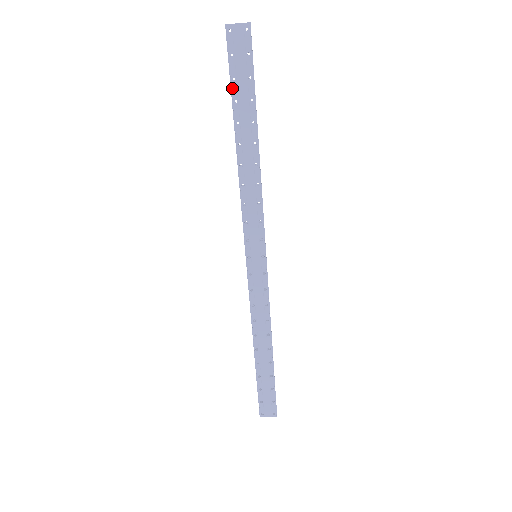
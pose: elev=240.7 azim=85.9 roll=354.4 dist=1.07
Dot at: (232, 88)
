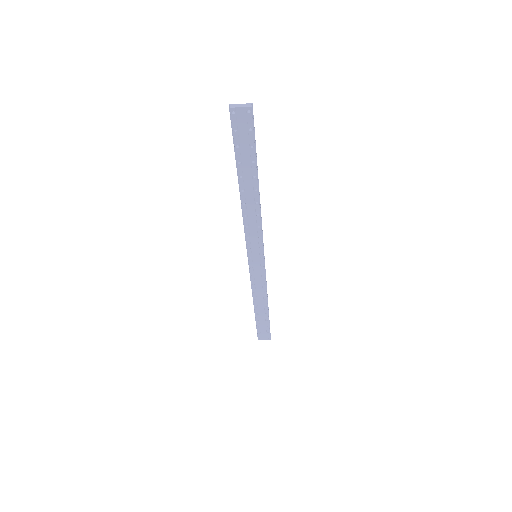
Dot at: (236, 153)
